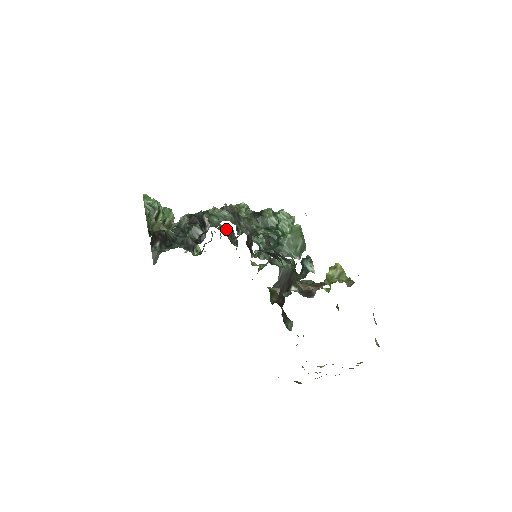
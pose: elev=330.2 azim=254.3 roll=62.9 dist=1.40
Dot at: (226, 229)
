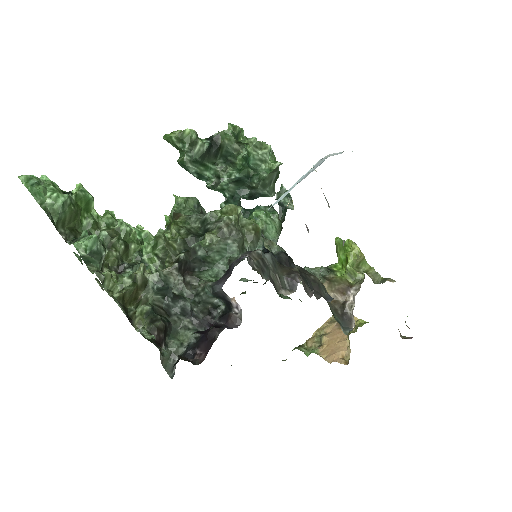
Dot at: (190, 205)
